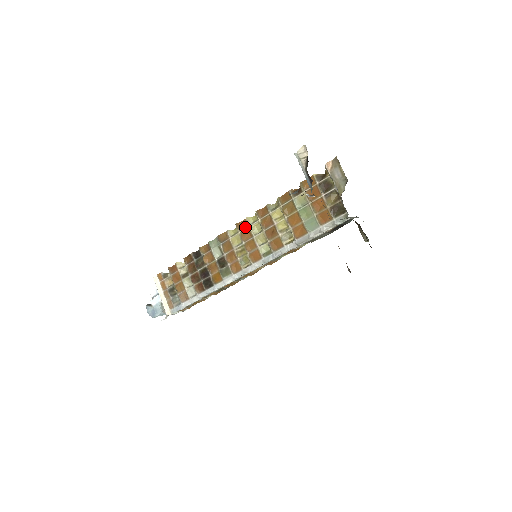
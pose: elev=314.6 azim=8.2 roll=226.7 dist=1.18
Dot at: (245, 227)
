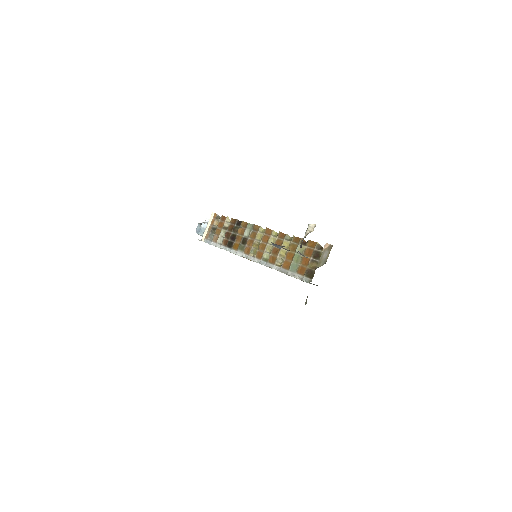
Dot at: (269, 234)
